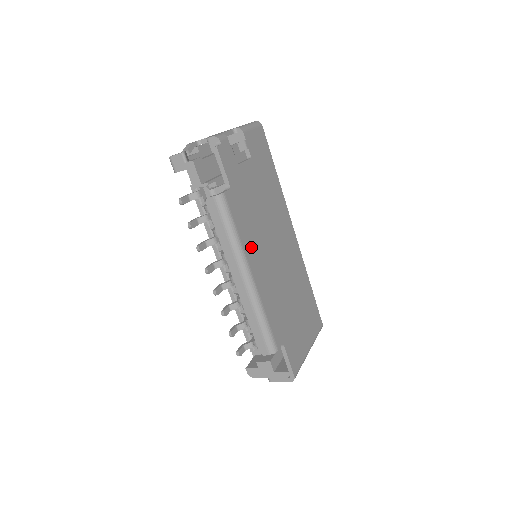
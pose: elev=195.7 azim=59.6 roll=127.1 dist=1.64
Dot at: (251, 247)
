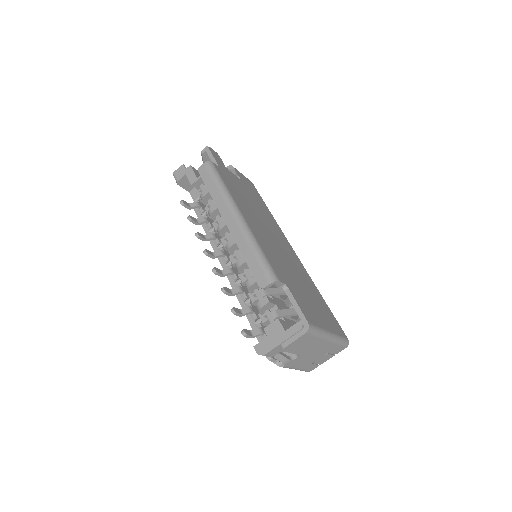
Dot at: (241, 205)
